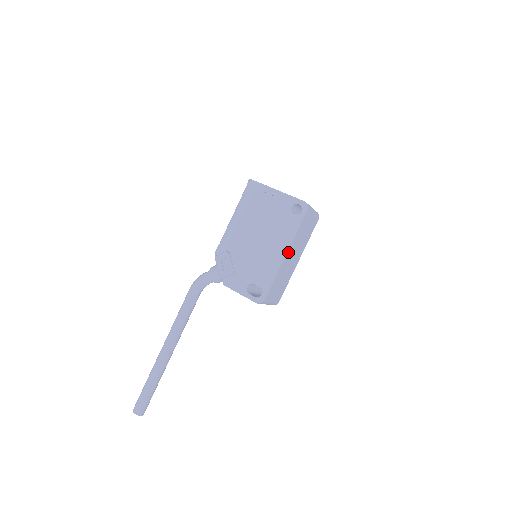
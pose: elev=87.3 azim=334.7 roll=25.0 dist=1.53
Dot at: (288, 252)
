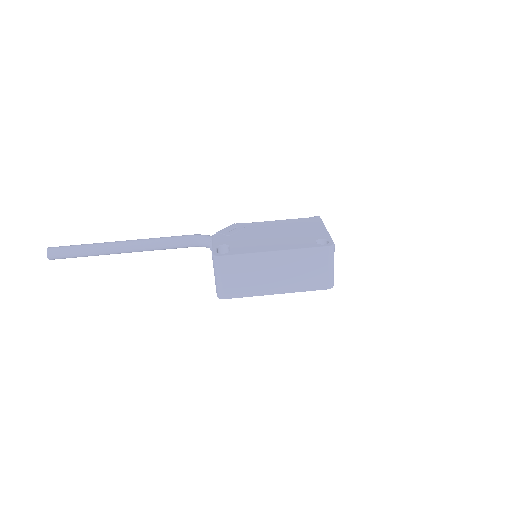
Dot at: (279, 255)
